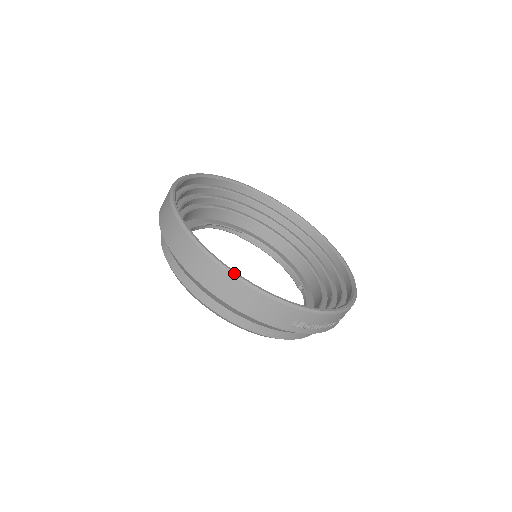
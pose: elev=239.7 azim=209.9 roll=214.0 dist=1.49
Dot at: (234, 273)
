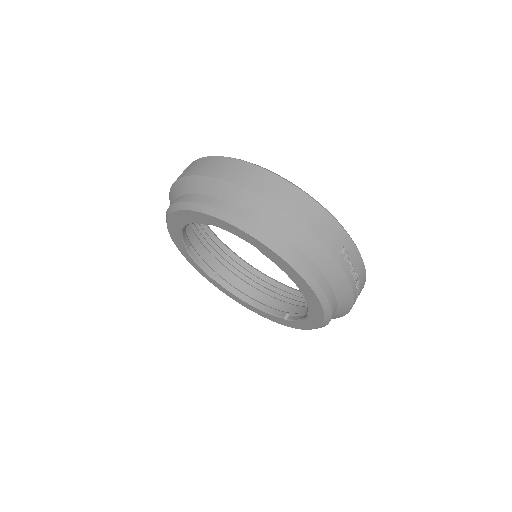
Dot at: (290, 182)
